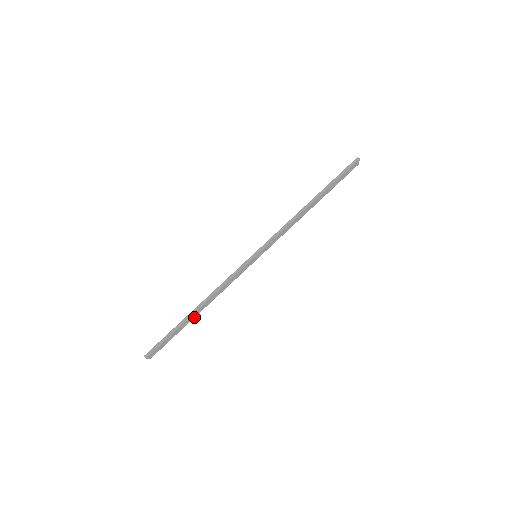
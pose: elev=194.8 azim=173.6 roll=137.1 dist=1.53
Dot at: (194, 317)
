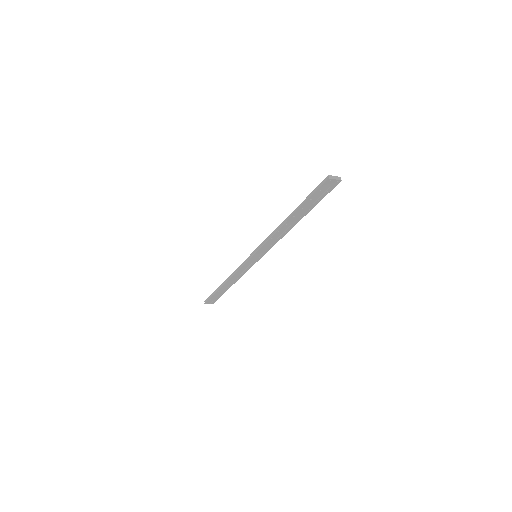
Dot at: (229, 287)
